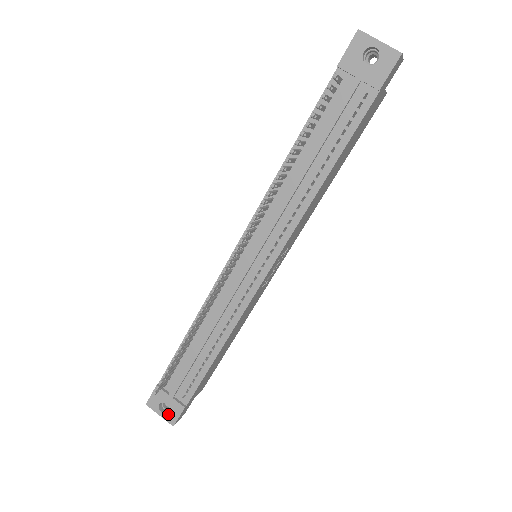
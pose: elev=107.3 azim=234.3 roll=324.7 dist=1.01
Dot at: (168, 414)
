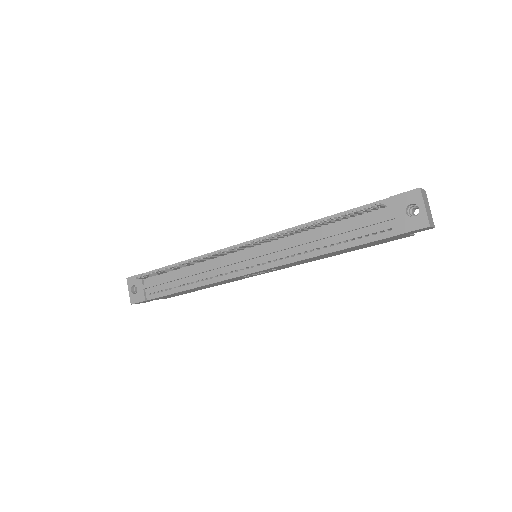
Dot at: (134, 295)
